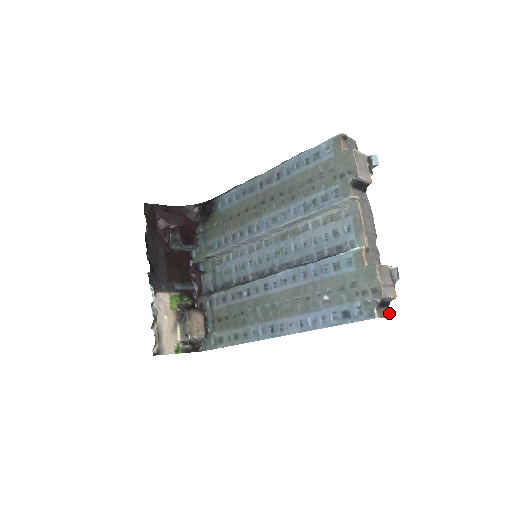
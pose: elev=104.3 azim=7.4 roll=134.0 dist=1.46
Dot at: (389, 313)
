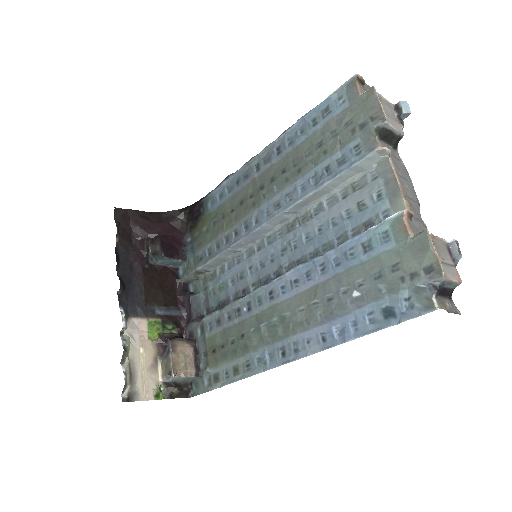
Dot at: (453, 307)
